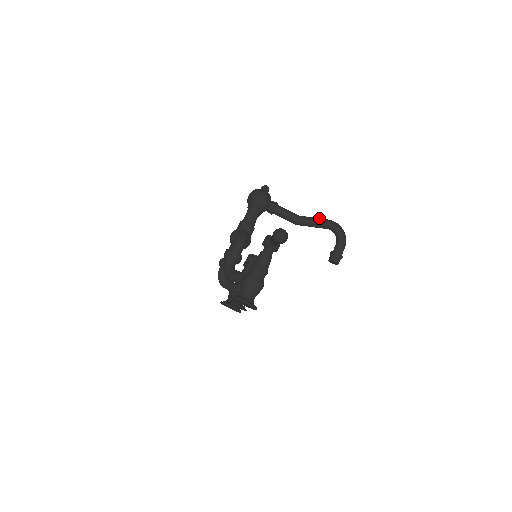
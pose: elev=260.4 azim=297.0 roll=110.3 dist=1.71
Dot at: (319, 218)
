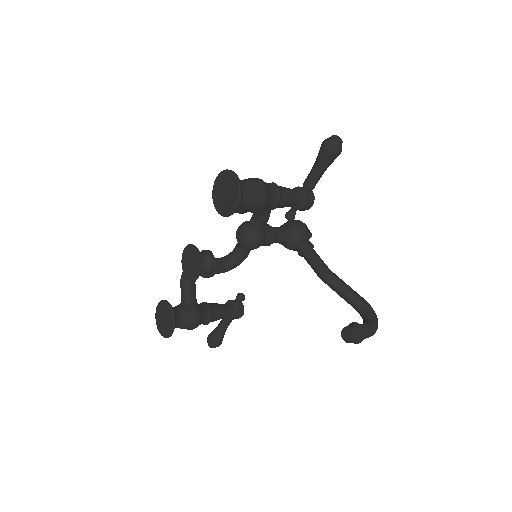
Dot at: (353, 290)
